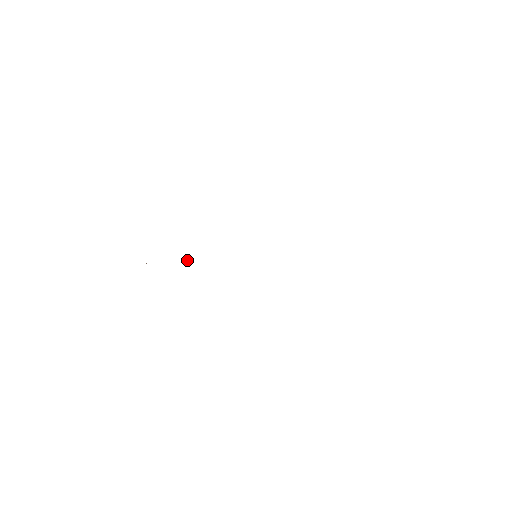
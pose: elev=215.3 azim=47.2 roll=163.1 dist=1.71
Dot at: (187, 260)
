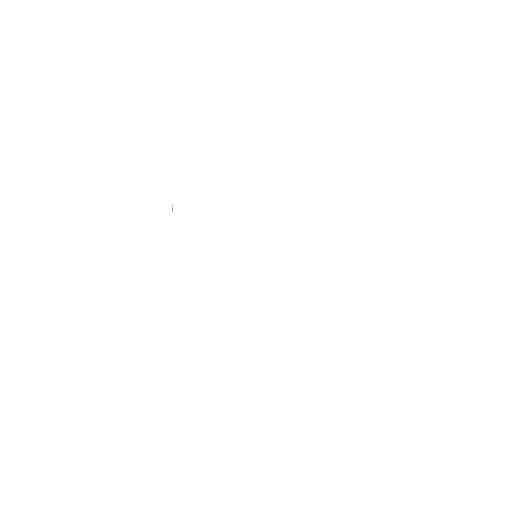
Dot at: occluded
